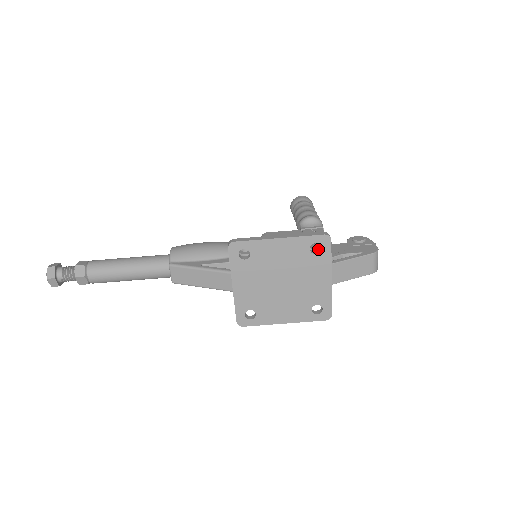
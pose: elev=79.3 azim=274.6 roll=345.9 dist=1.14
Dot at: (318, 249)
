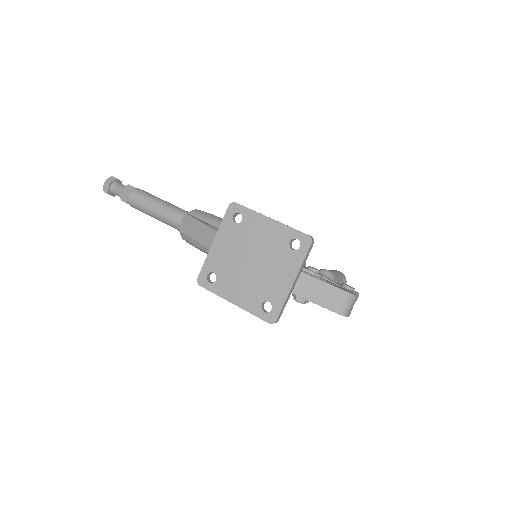
Dot at: (298, 250)
